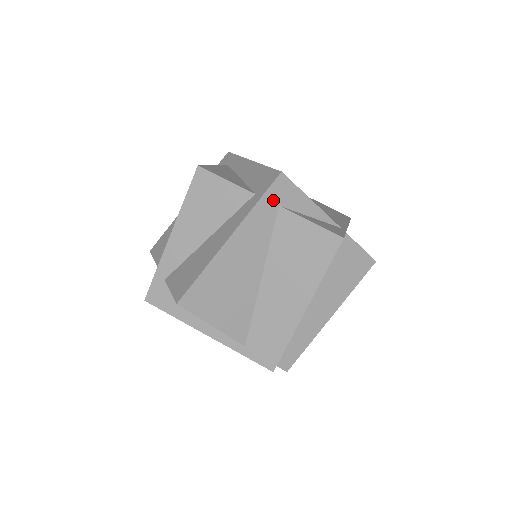
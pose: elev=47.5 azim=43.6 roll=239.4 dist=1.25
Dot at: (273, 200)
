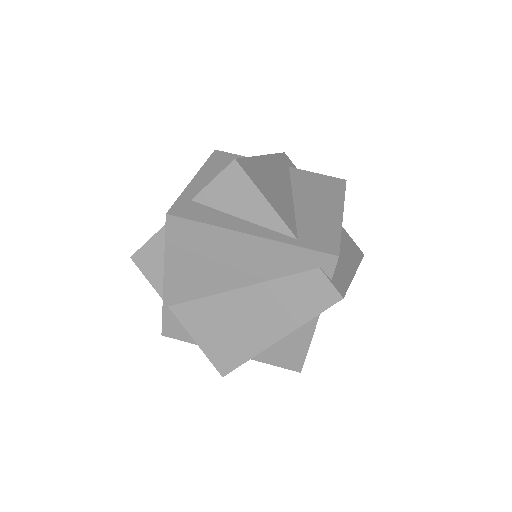
Dot at: (284, 161)
